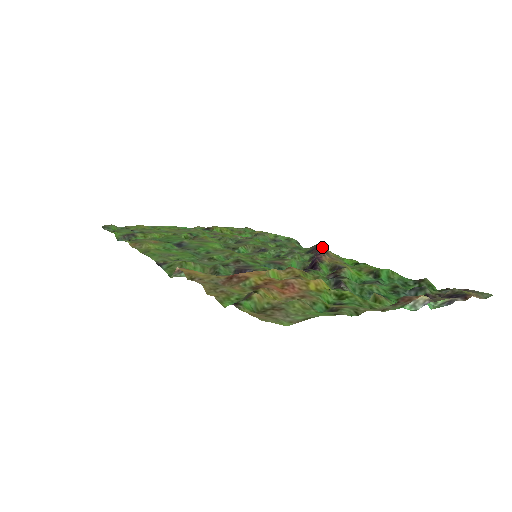
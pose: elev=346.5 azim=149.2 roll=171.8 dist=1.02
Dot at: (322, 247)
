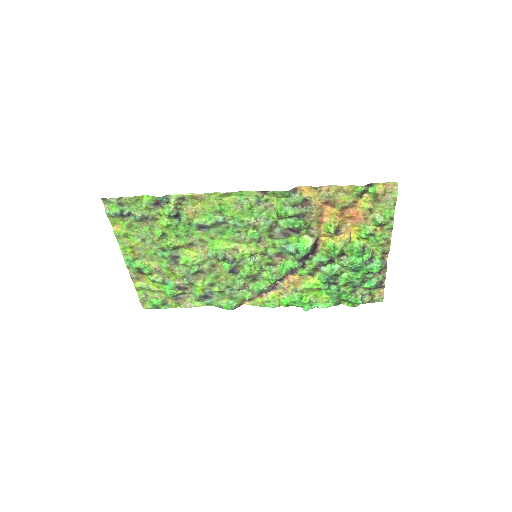
Dot at: (250, 303)
